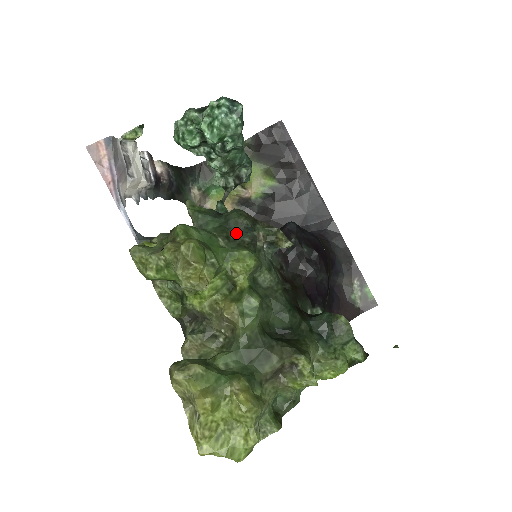
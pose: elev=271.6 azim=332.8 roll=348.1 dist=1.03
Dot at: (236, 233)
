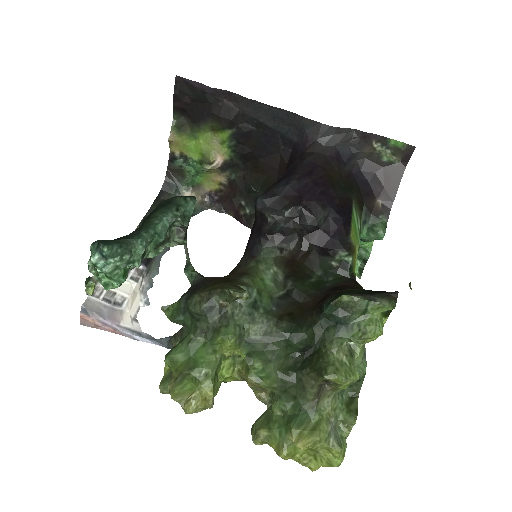
Dot at: (205, 321)
